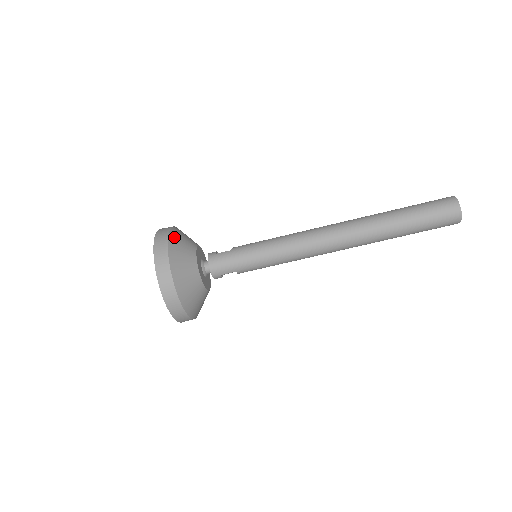
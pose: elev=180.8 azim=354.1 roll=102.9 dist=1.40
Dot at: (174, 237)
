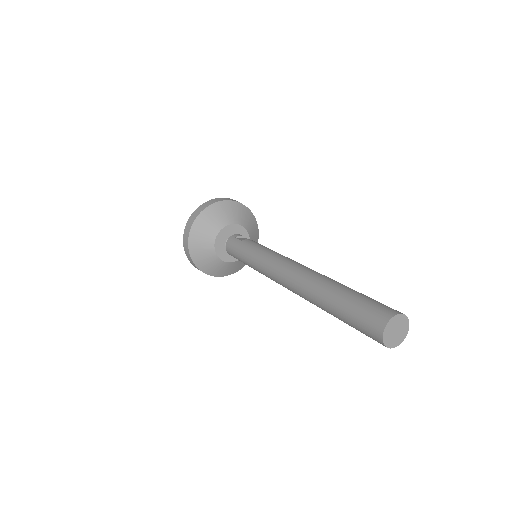
Dot at: (211, 210)
